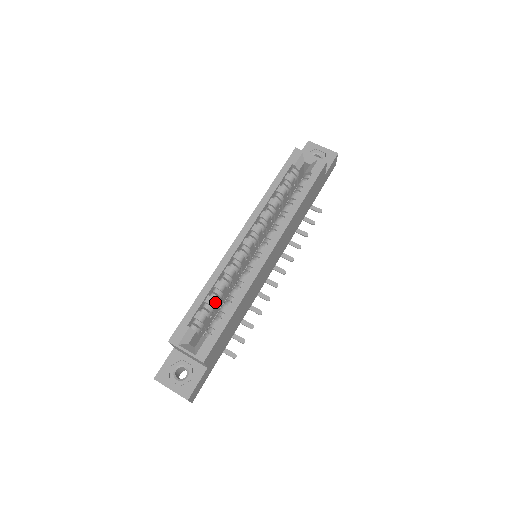
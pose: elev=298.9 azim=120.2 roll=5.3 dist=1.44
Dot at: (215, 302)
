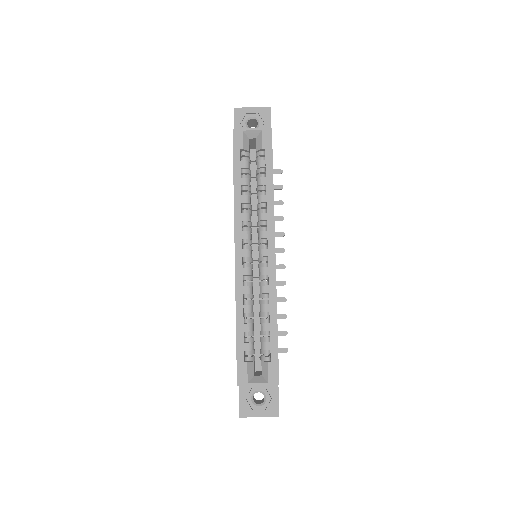
Dot at: (252, 325)
